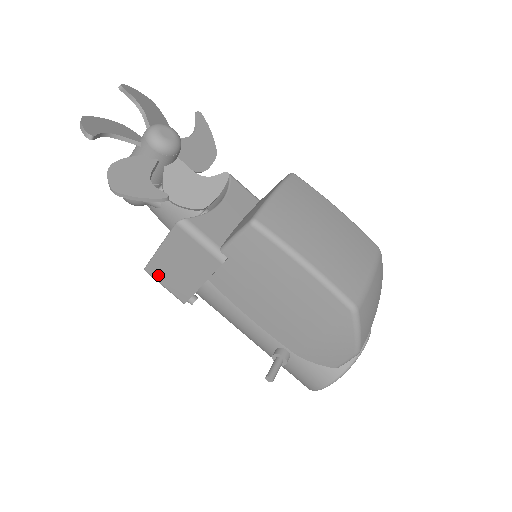
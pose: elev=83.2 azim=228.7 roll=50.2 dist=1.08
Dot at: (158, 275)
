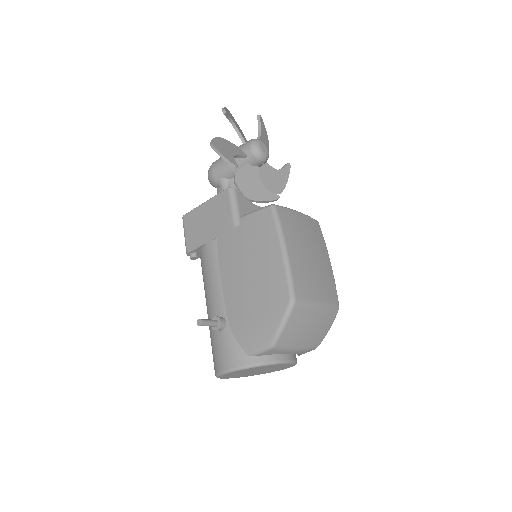
Dot at: (188, 223)
